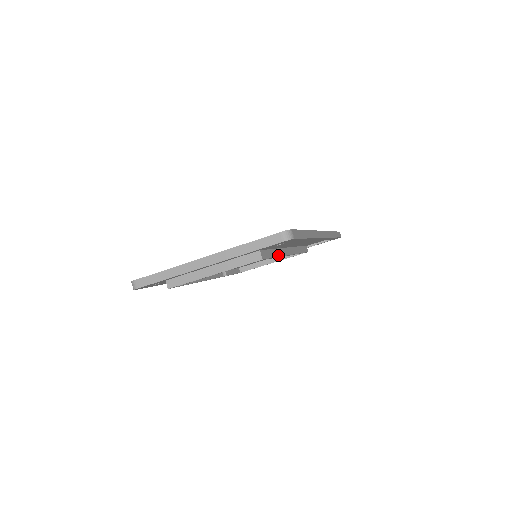
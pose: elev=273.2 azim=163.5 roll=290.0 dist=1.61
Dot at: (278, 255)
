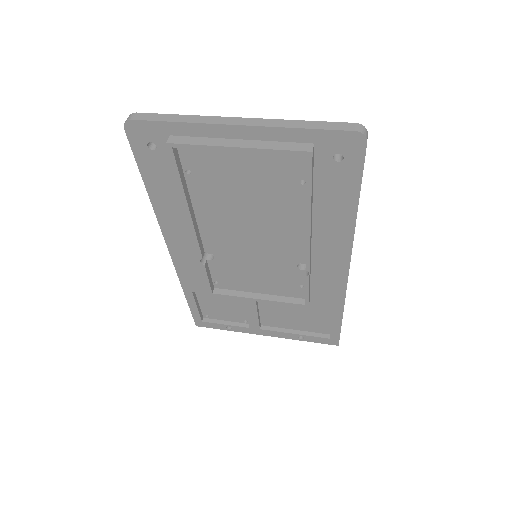
Dot at: (311, 206)
